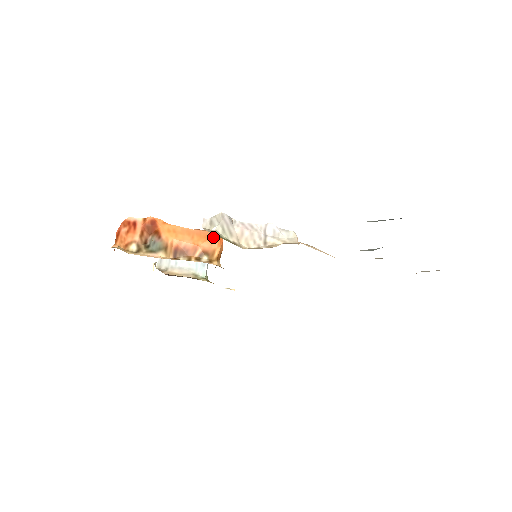
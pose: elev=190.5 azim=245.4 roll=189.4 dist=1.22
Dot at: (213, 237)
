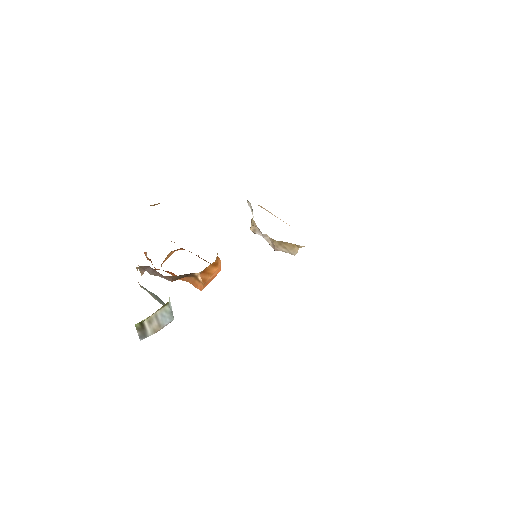
Dot at: occluded
